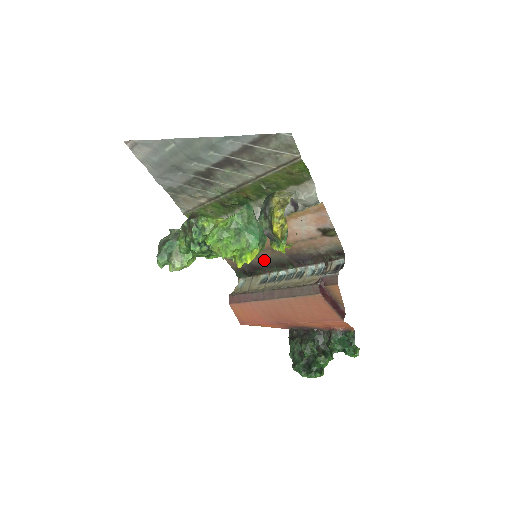
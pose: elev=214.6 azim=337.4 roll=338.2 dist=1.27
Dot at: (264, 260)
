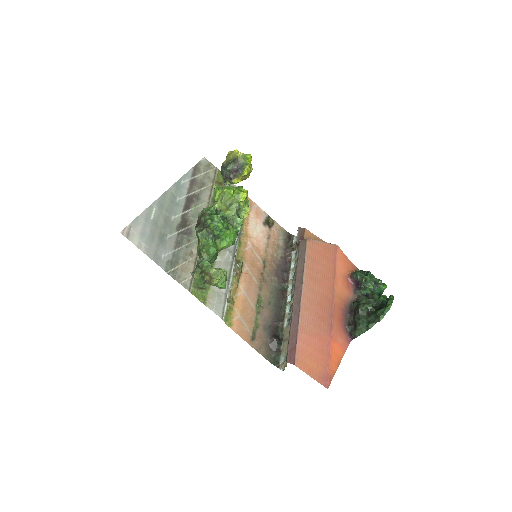
Dot at: (270, 305)
